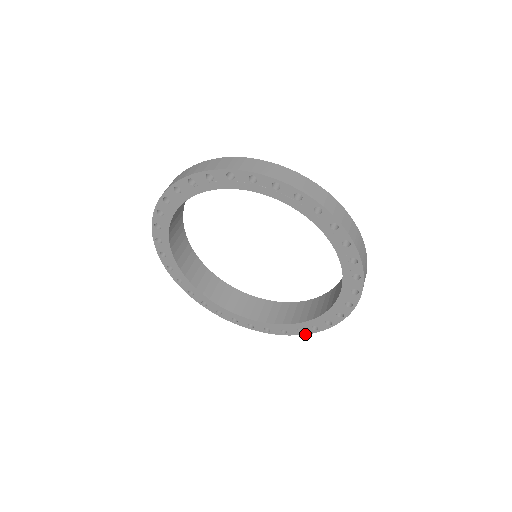
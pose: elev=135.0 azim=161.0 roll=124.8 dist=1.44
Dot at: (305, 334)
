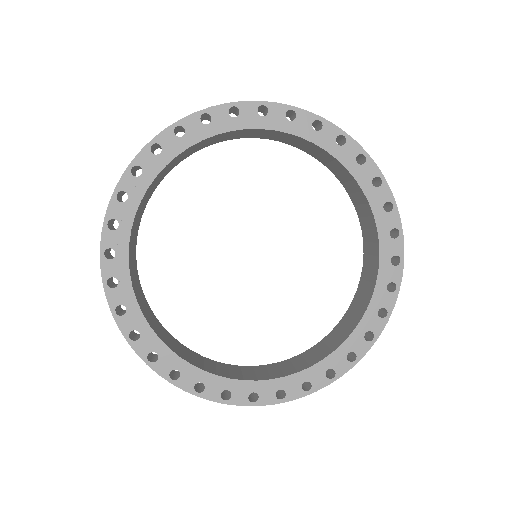
Dot at: (286, 401)
